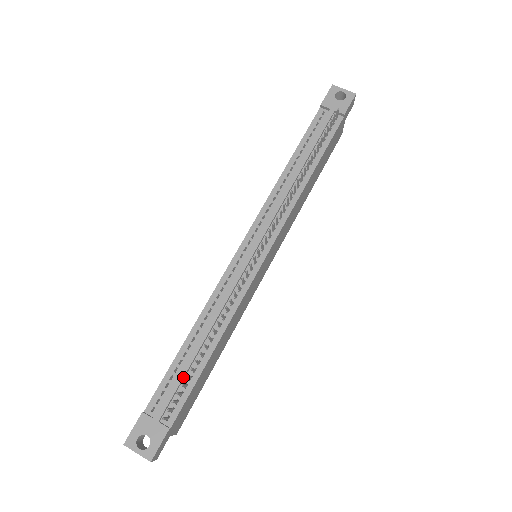
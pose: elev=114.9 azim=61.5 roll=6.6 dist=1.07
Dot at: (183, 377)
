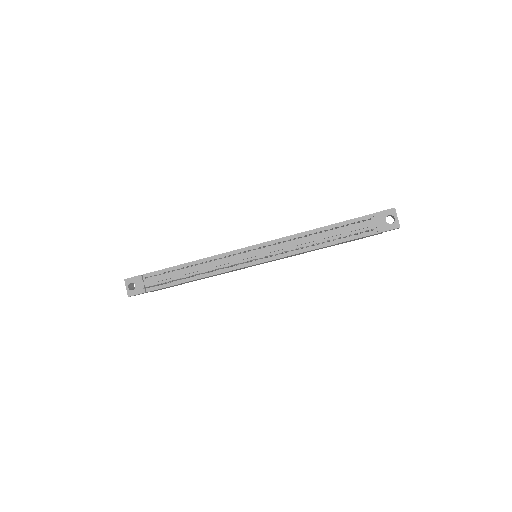
Dot at: (168, 279)
